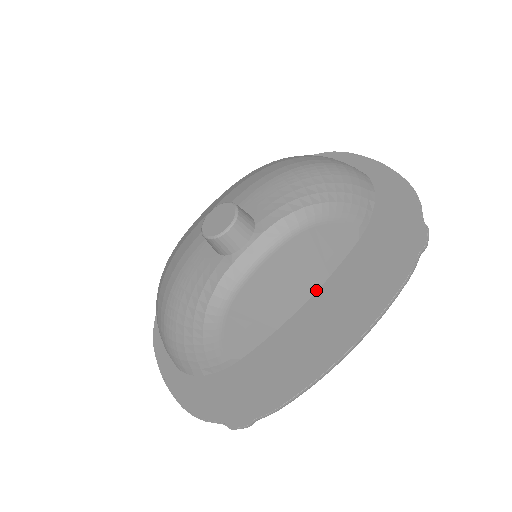
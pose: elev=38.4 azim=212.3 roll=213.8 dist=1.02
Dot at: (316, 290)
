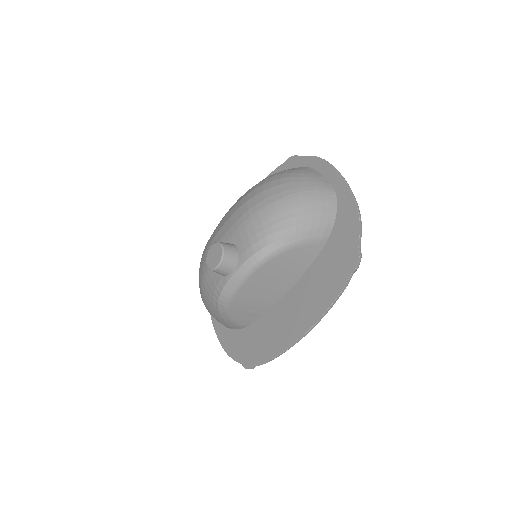
Dot at: (293, 285)
